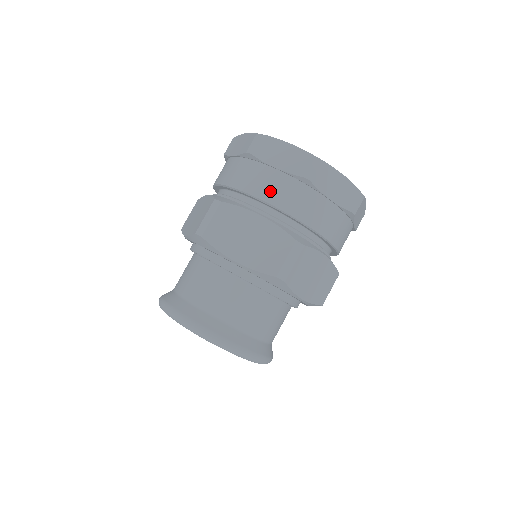
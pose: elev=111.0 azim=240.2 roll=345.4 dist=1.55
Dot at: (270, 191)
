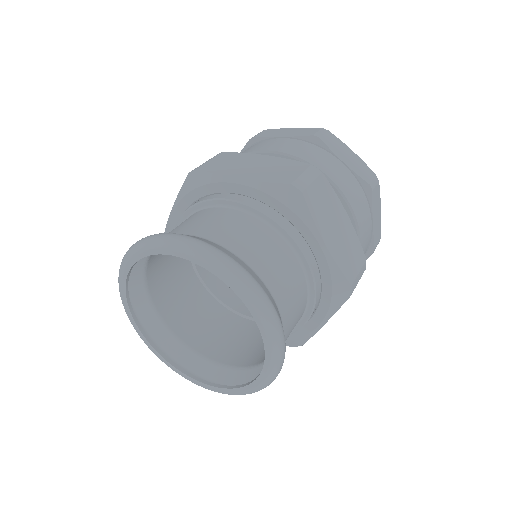
Dot at: (277, 146)
